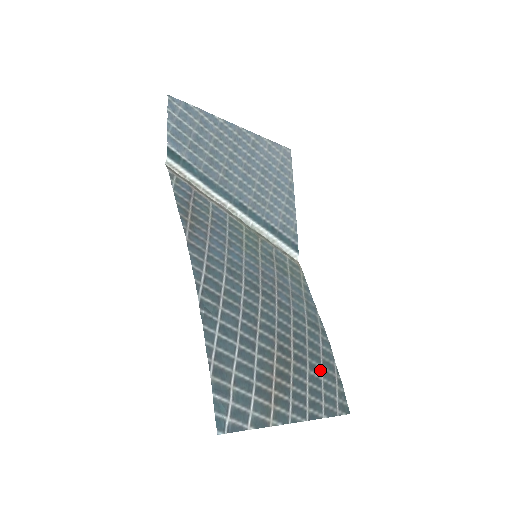
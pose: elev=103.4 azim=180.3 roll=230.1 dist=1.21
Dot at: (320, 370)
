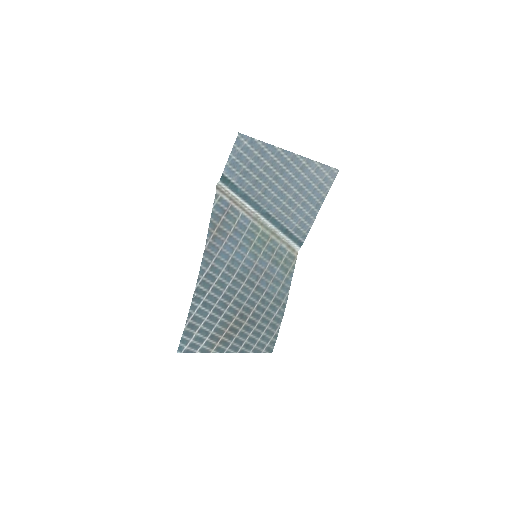
Dot at: (265, 328)
